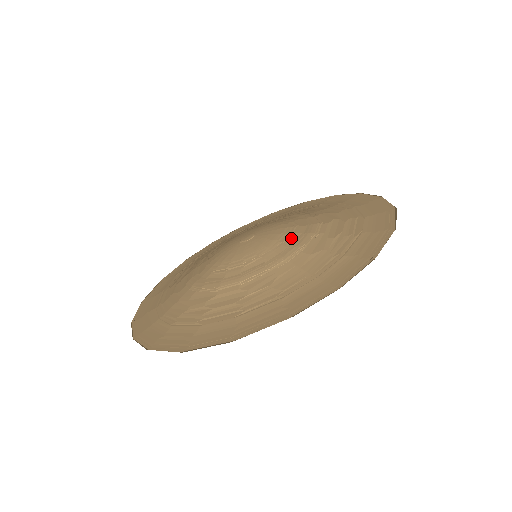
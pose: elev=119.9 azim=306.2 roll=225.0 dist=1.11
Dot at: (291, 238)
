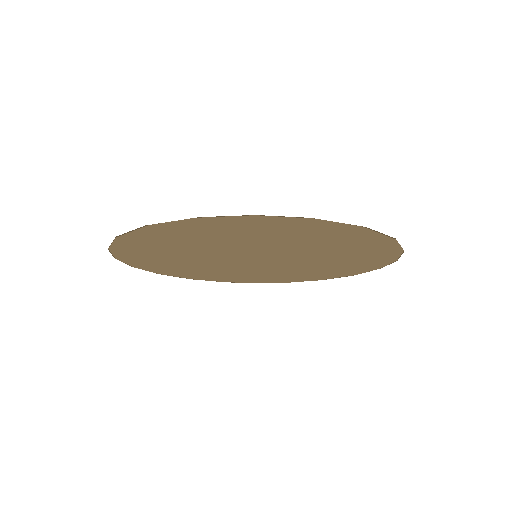
Dot at: occluded
